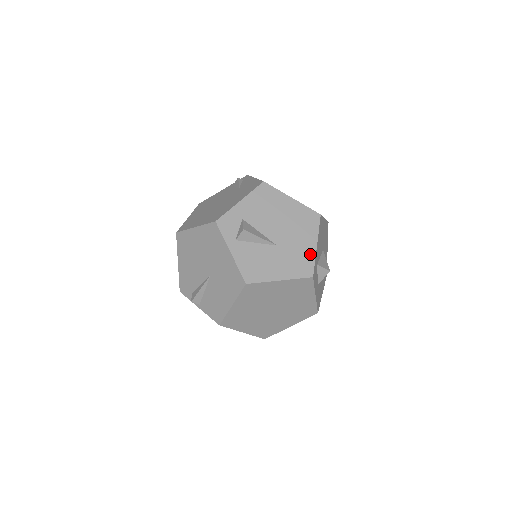
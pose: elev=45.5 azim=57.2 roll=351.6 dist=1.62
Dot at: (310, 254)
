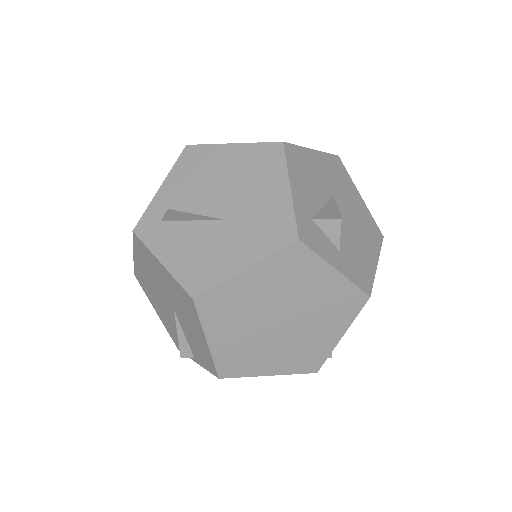
Dot at: (283, 207)
